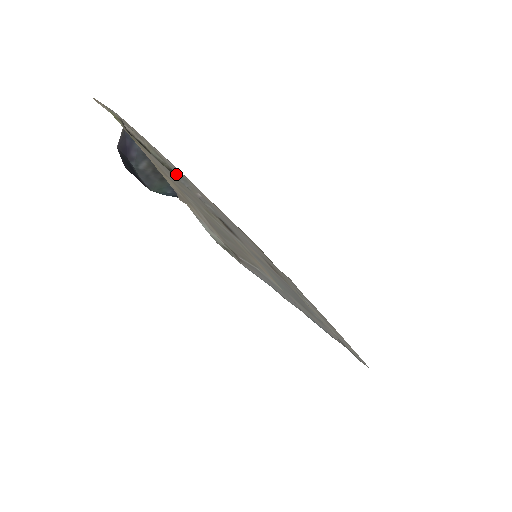
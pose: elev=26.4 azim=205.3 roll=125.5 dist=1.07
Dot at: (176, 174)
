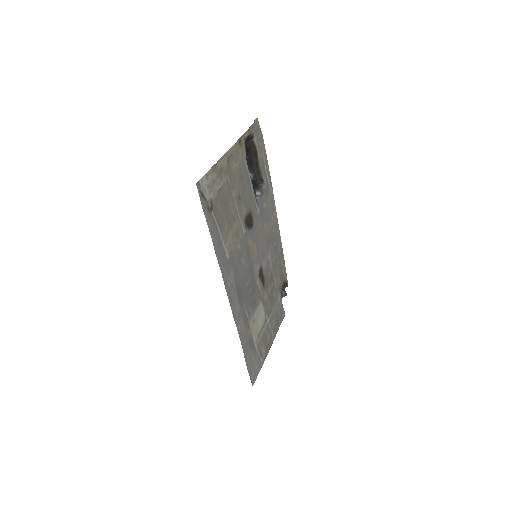
Dot at: (264, 185)
